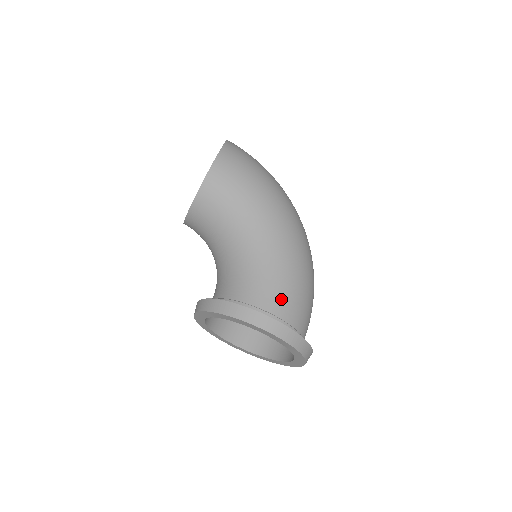
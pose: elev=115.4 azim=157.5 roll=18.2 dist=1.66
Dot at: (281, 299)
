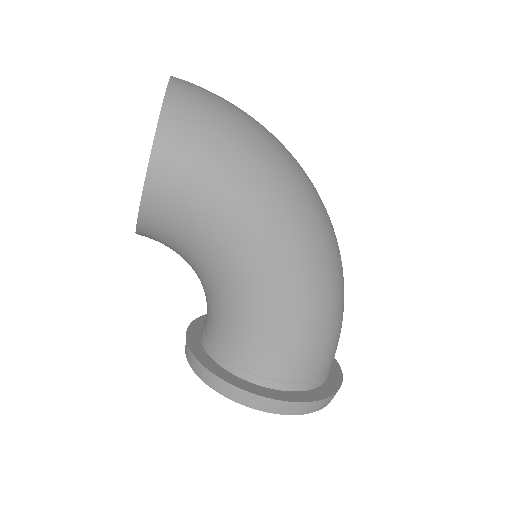
Dot at: (292, 359)
